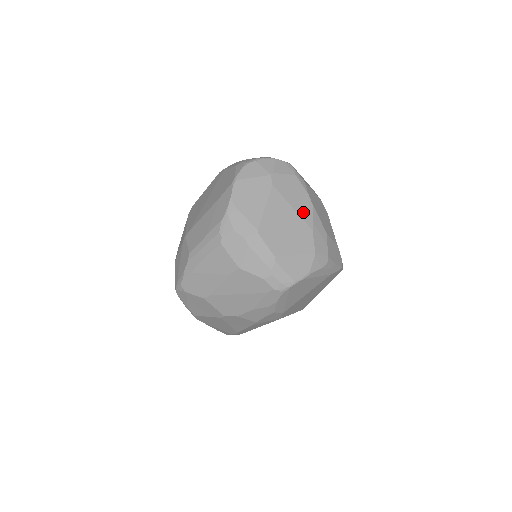
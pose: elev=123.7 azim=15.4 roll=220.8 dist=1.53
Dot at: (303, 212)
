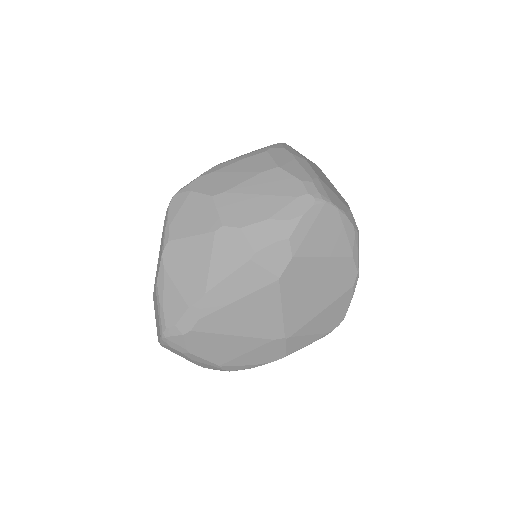
Dot at: occluded
